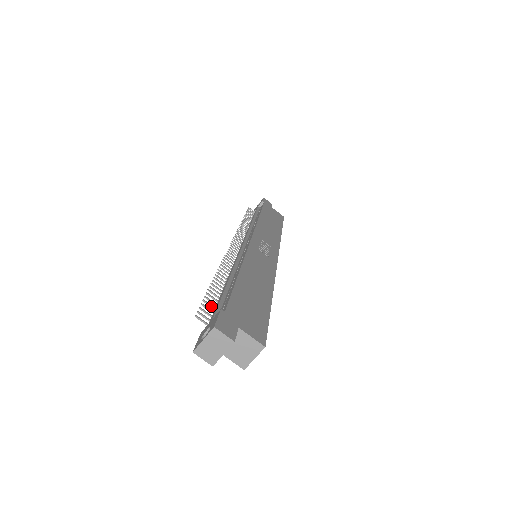
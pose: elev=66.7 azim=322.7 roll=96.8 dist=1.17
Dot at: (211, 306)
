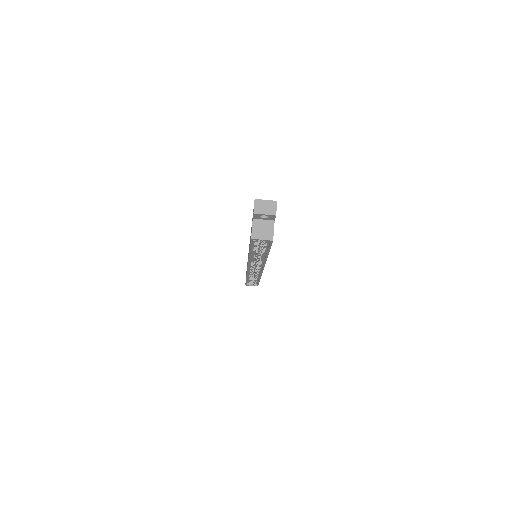
Dot at: occluded
